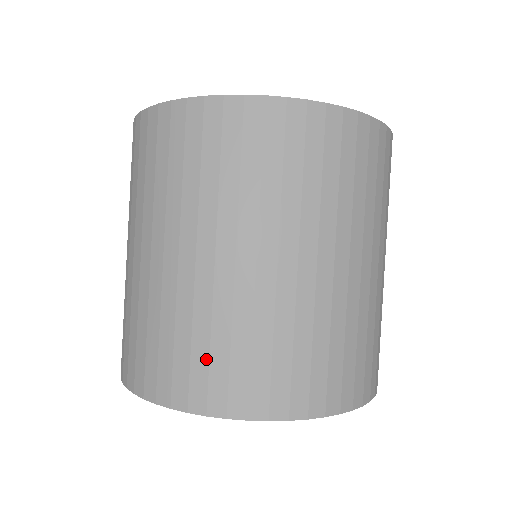
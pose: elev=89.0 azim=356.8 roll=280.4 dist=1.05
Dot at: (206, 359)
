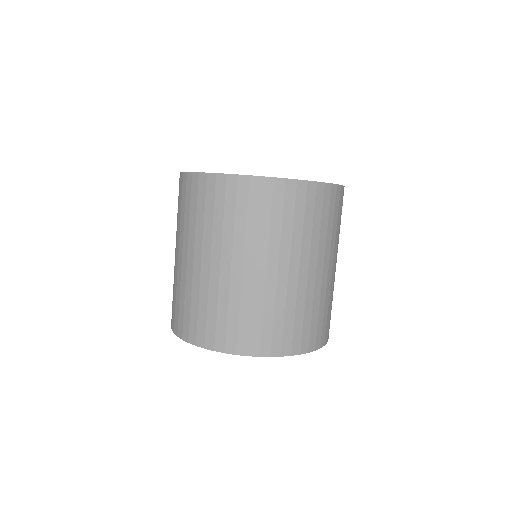
Dot at: (271, 326)
